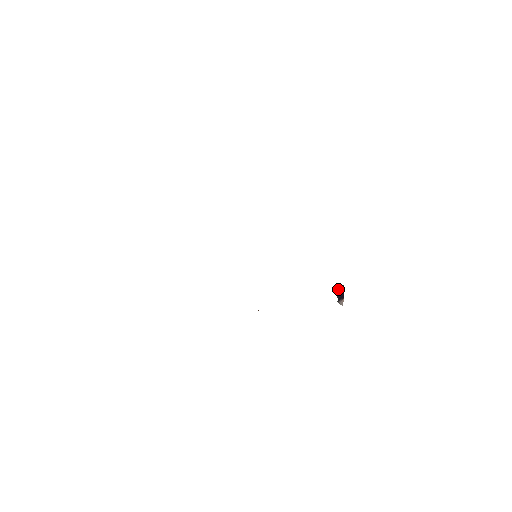
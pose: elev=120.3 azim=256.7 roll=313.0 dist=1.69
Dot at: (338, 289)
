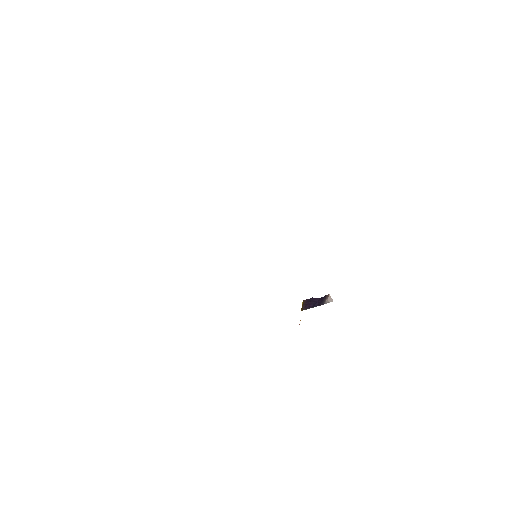
Dot at: (302, 307)
